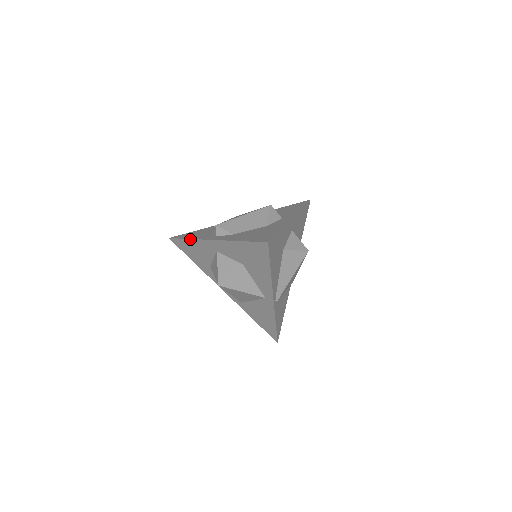
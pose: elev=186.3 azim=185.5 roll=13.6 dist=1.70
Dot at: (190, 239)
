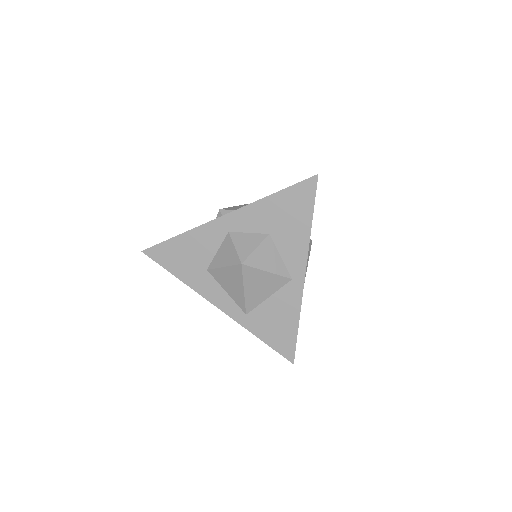
Dot at: (185, 232)
